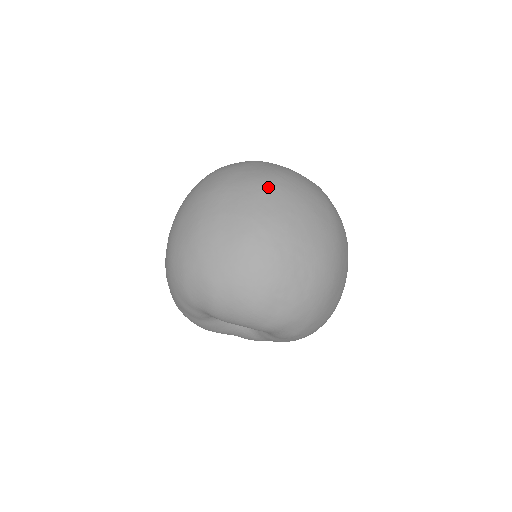
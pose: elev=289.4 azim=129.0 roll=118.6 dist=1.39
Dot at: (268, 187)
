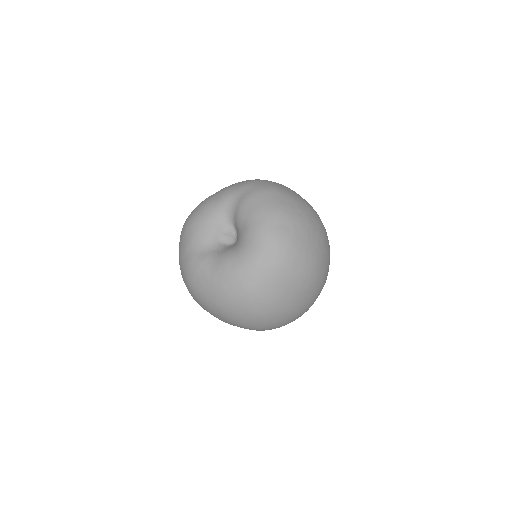
Dot at: occluded
